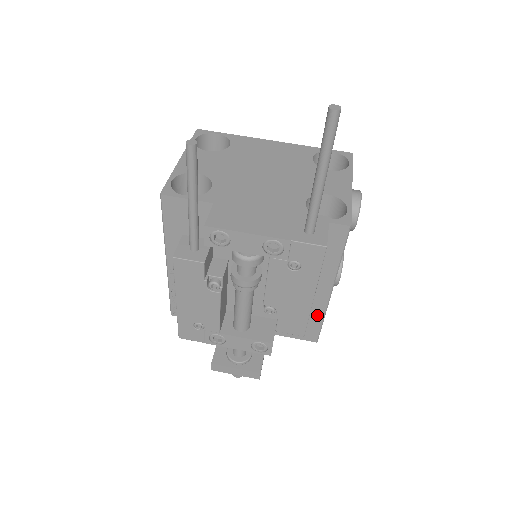
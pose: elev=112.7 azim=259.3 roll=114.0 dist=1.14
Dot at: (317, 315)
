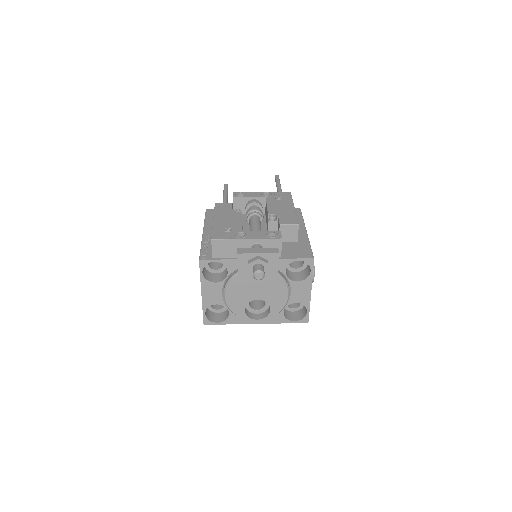
Dot at: (305, 243)
